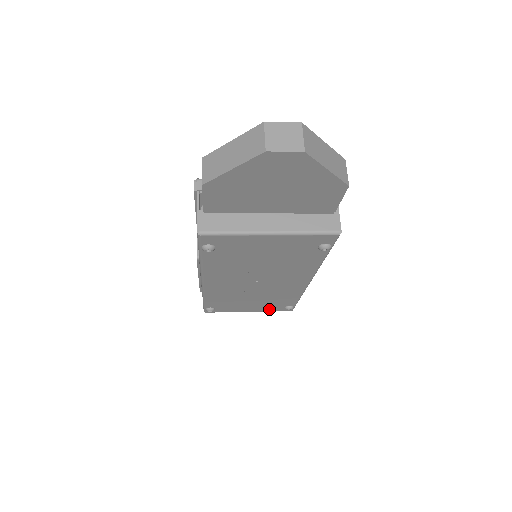
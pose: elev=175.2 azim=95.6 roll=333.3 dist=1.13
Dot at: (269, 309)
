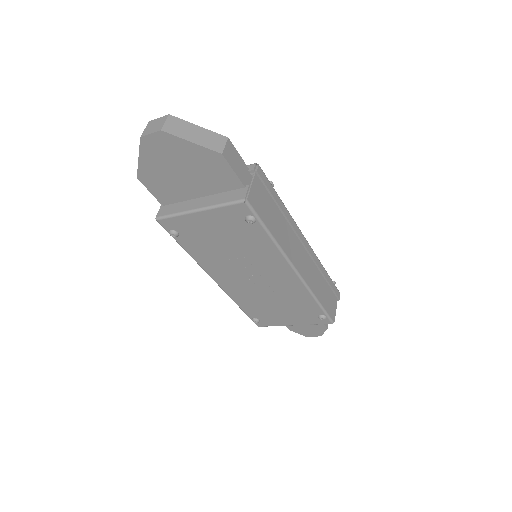
Dot at: (307, 321)
